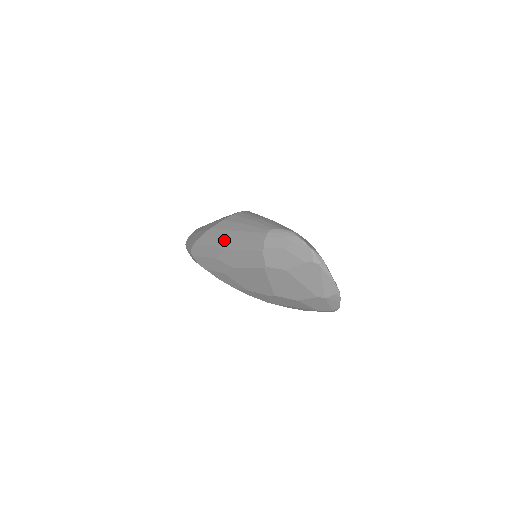
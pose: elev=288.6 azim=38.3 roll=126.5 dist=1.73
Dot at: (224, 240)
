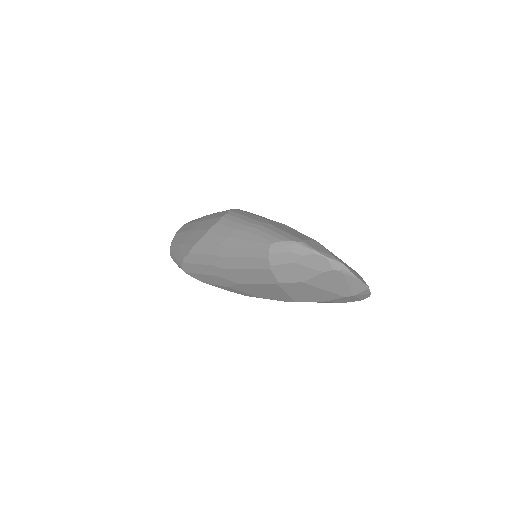
Dot at: (218, 258)
